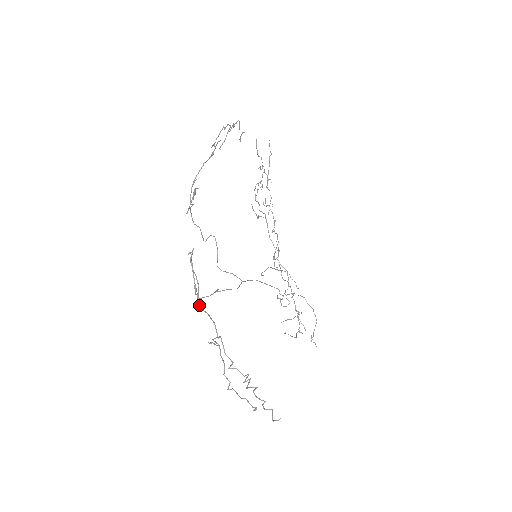
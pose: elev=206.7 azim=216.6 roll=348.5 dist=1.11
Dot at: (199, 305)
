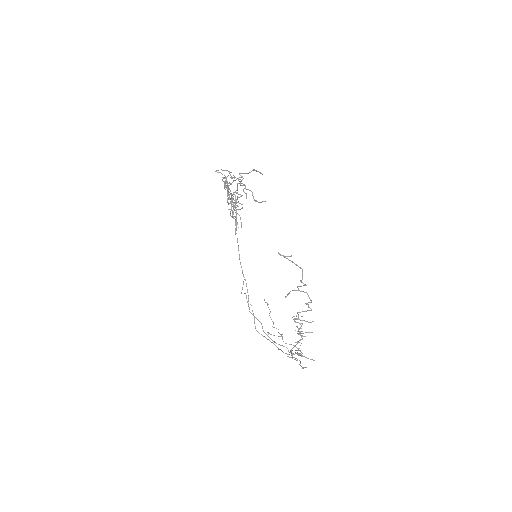
Dot at: (291, 355)
